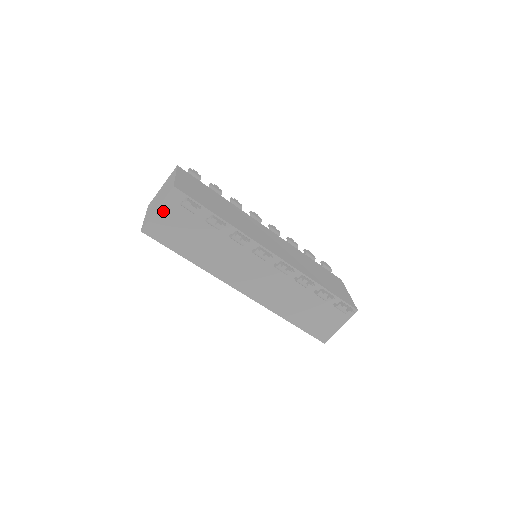
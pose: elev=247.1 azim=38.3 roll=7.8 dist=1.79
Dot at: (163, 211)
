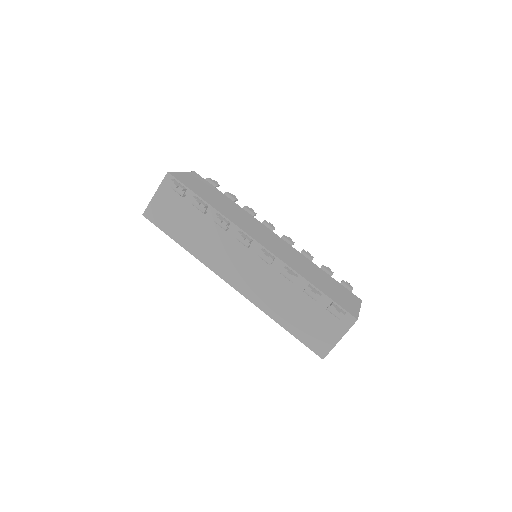
Dot at: (160, 196)
